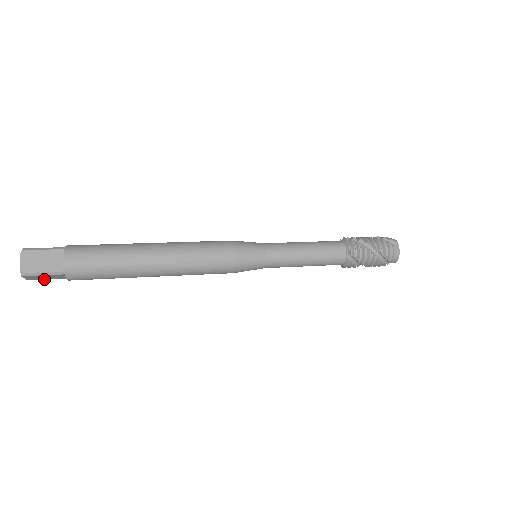
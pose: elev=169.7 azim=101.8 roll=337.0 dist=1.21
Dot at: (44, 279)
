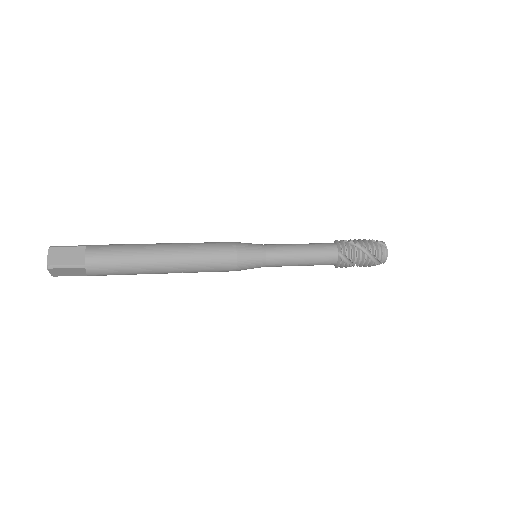
Dot at: occluded
